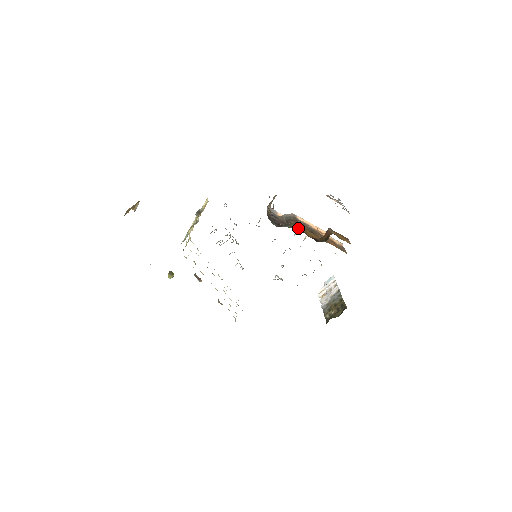
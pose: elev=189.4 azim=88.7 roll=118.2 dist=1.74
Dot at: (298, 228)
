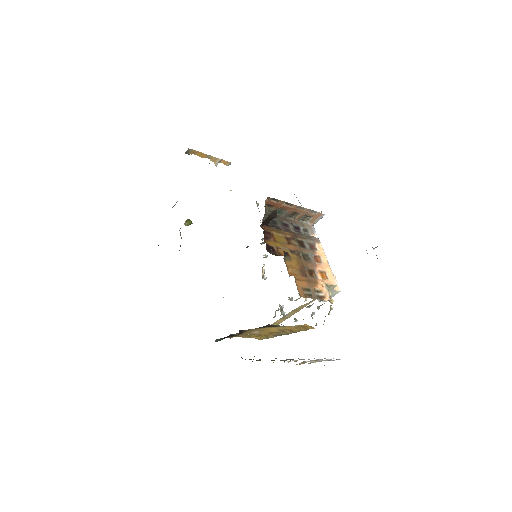
Dot at: (271, 230)
